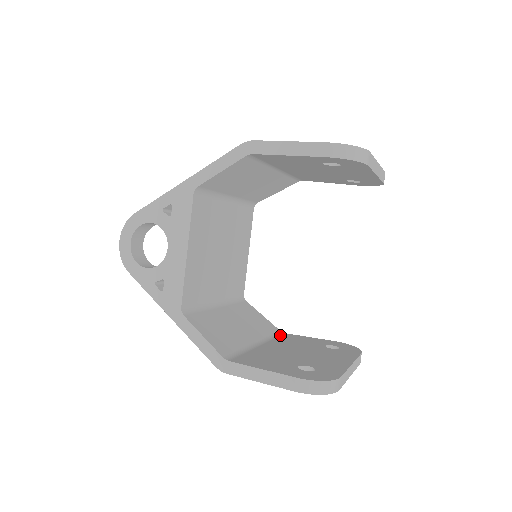
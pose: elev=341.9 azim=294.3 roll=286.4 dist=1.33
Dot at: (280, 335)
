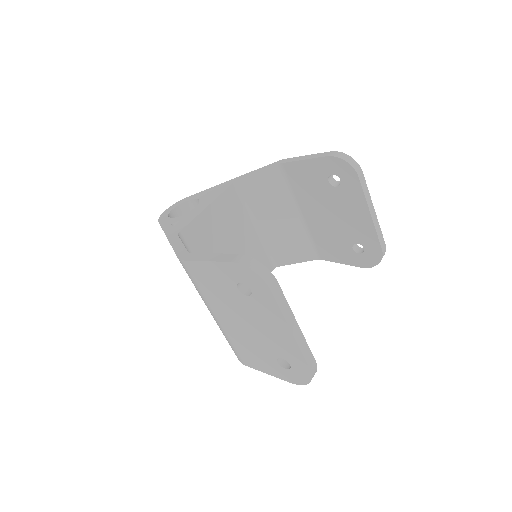
Dot at: occluded
